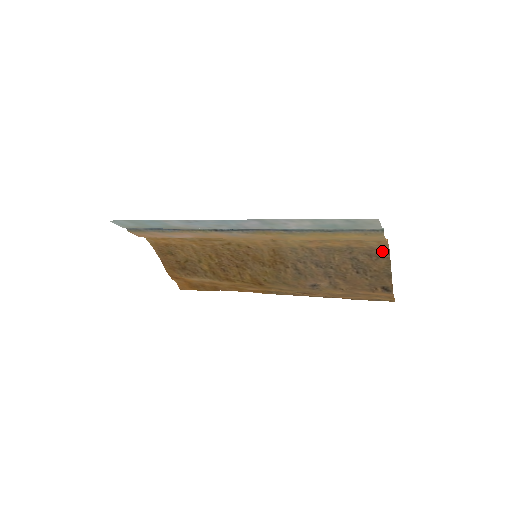
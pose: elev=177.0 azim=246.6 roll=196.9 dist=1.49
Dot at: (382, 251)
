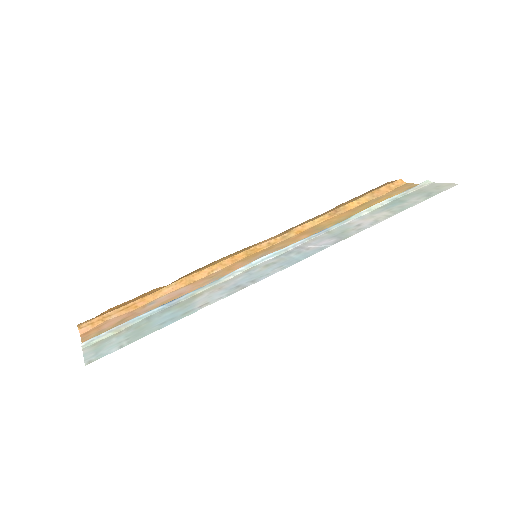
Dot at: occluded
